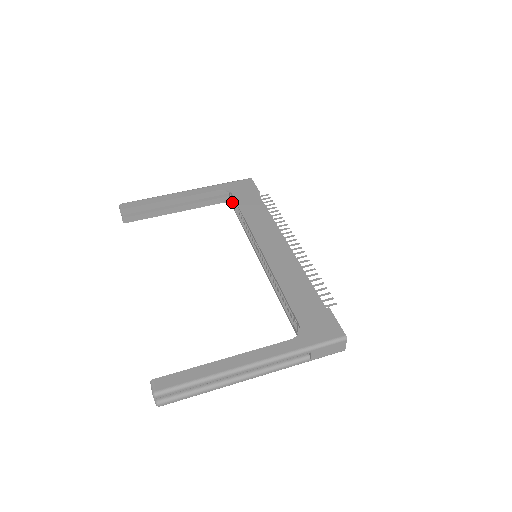
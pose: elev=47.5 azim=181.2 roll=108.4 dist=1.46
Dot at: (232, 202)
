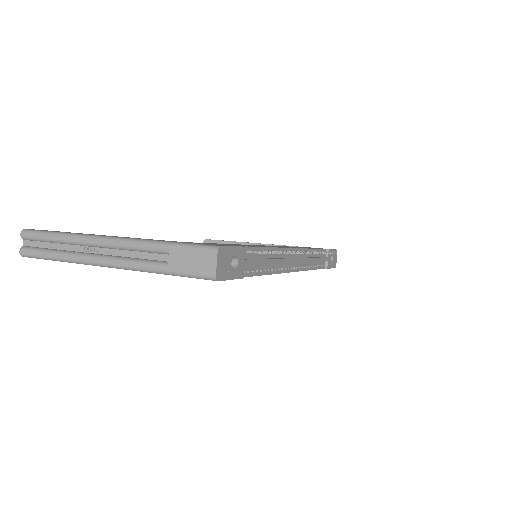
Dot at: occluded
